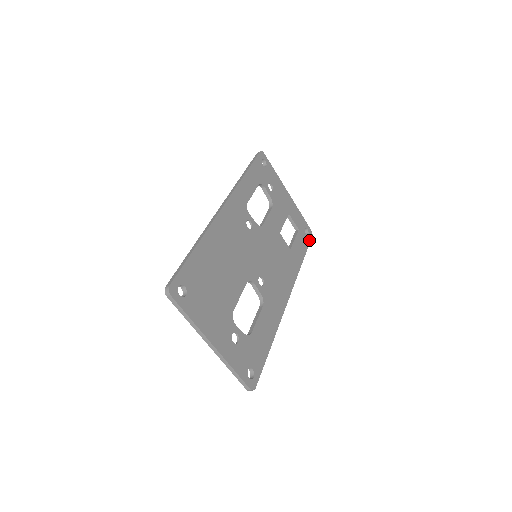
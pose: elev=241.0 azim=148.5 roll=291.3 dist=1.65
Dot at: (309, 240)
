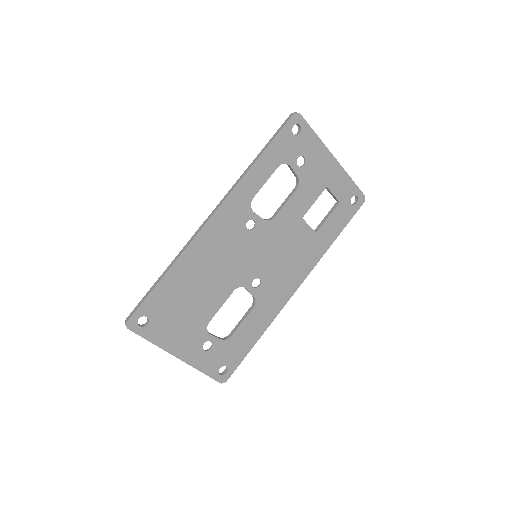
Dot at: (356, 210)
